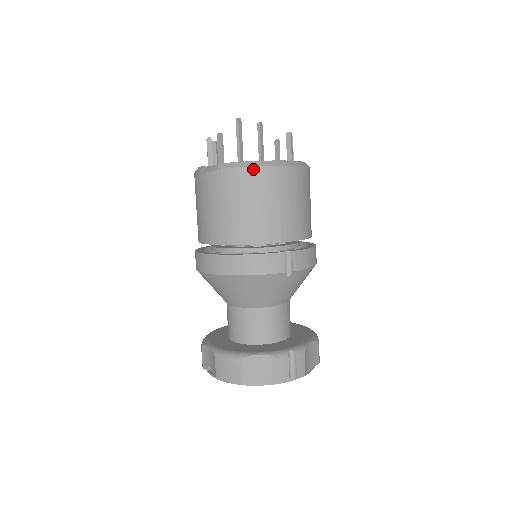
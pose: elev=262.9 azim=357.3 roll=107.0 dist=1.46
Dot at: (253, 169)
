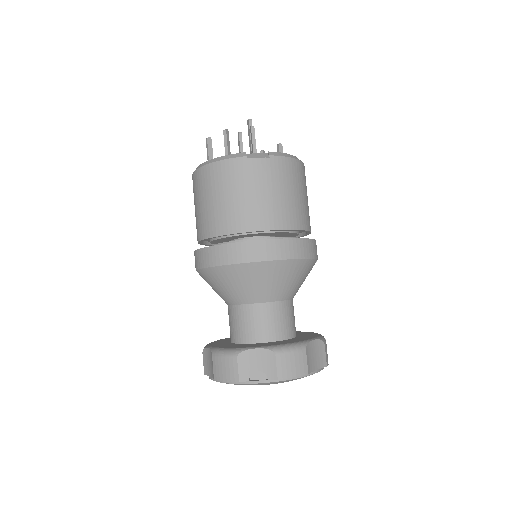
Dot at: (297, 161)
